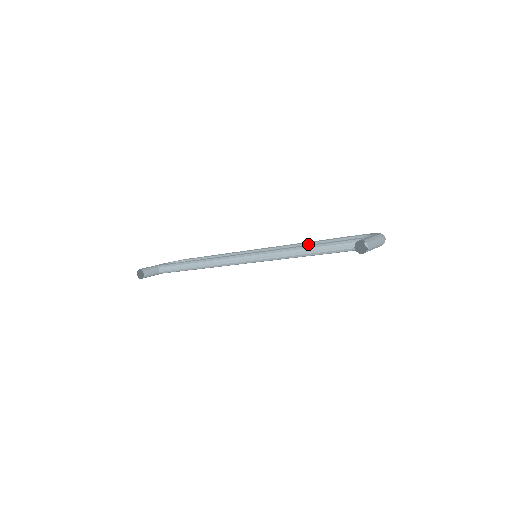
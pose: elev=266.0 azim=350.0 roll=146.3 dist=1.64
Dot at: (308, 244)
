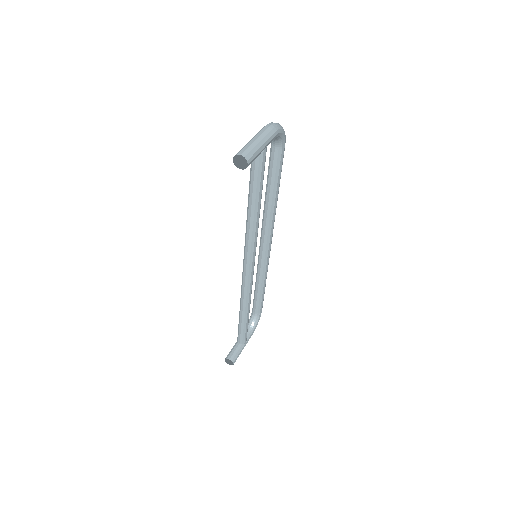
Dot at: (265, 201)
